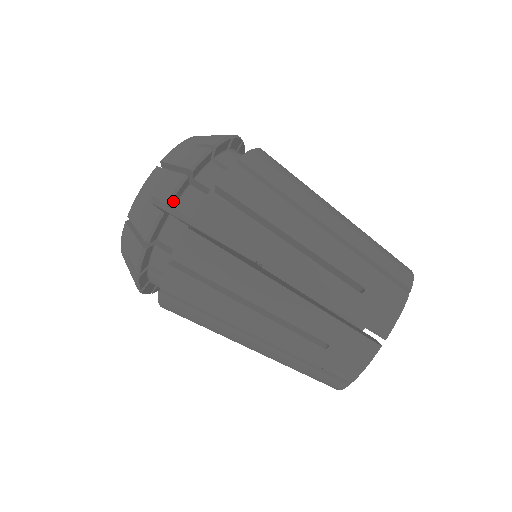
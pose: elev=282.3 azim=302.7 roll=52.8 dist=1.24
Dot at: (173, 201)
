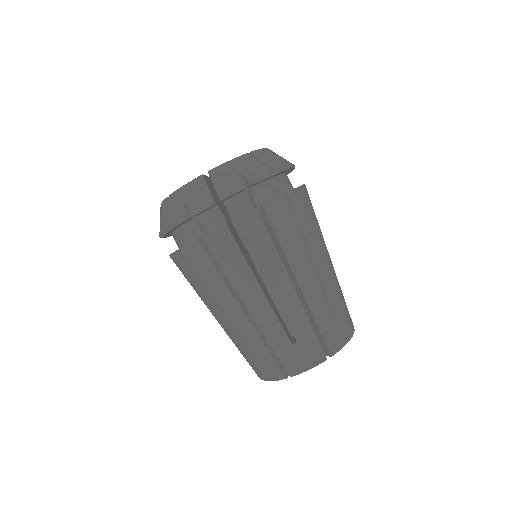
Dot at: (166, 234)
